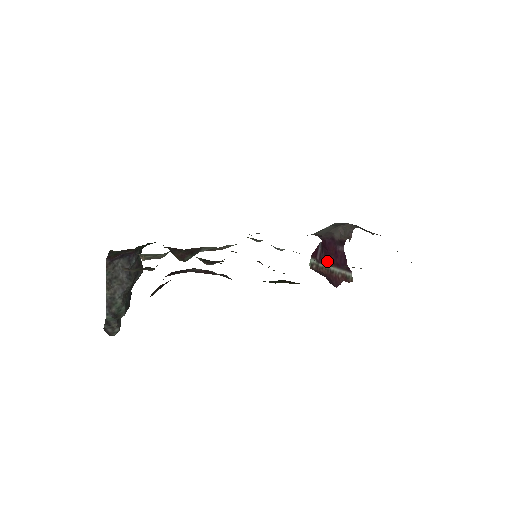
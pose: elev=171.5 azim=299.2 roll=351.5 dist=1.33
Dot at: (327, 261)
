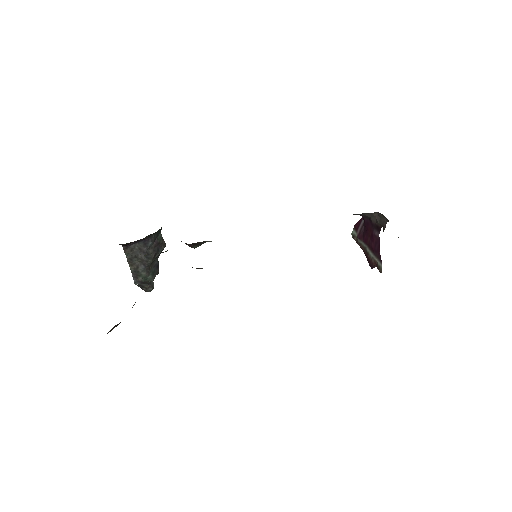
Dot at: (364, 240)
